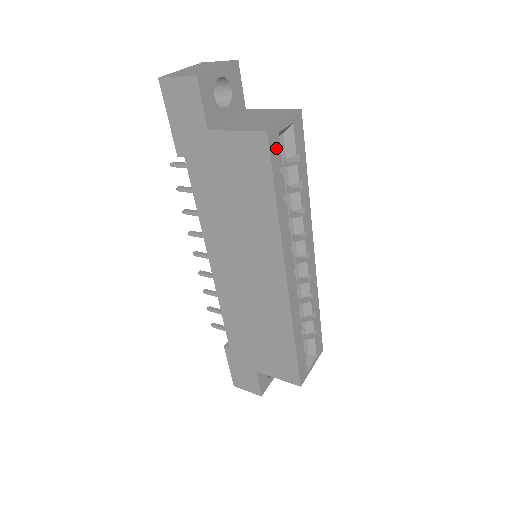
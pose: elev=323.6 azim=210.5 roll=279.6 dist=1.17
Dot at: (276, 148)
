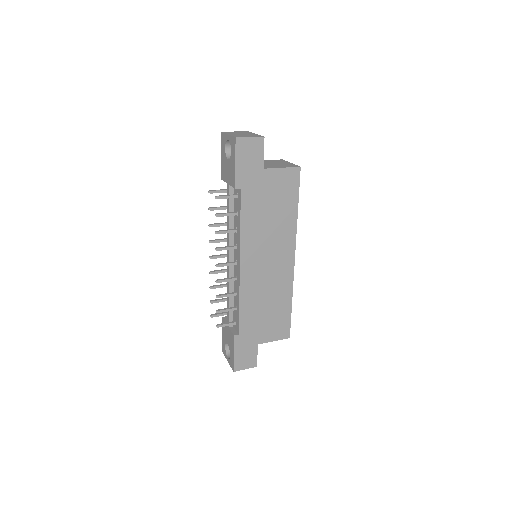
Dot at: occluded
